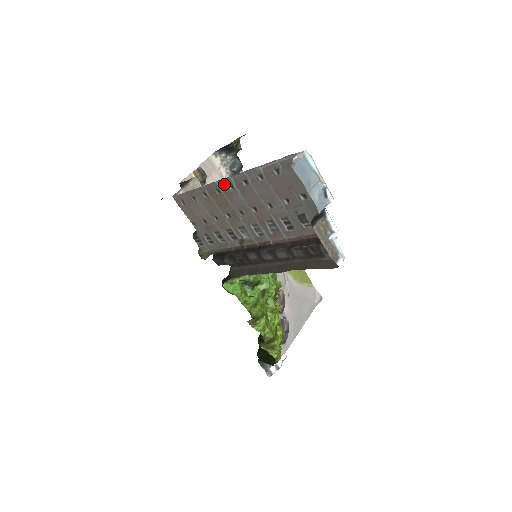
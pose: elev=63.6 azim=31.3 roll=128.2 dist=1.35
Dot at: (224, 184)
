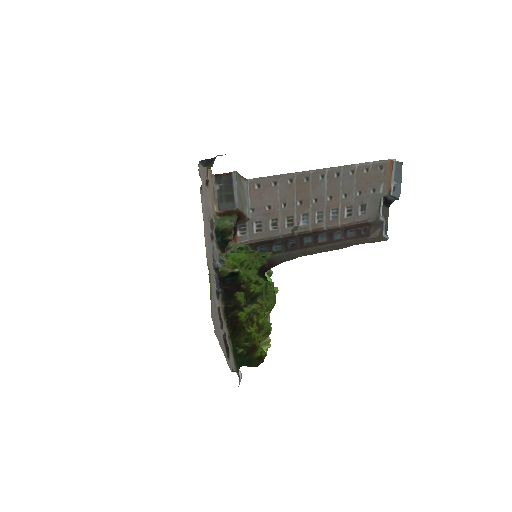
Dot at: (317, 174)
